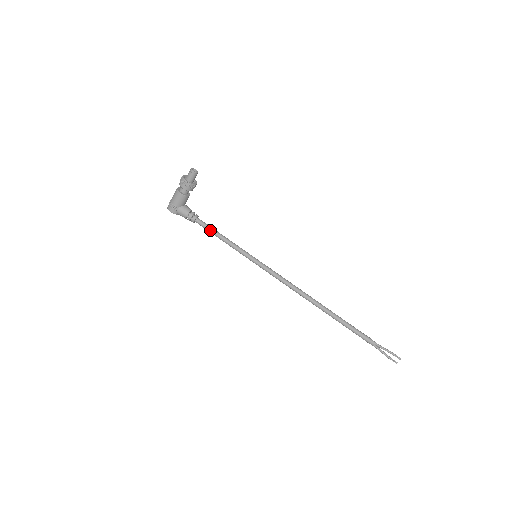
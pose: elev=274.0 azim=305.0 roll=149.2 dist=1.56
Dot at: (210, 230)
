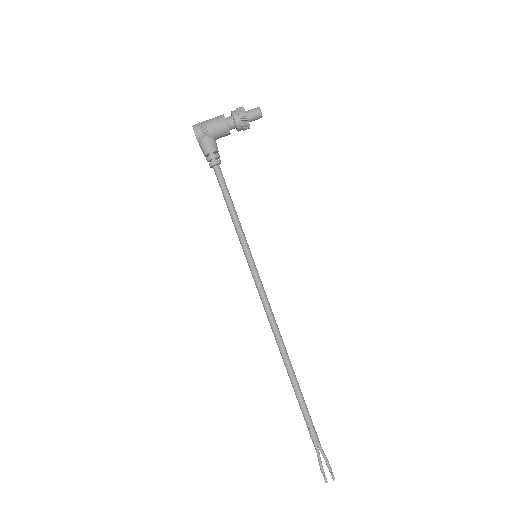
Dot at: (225, 189)
